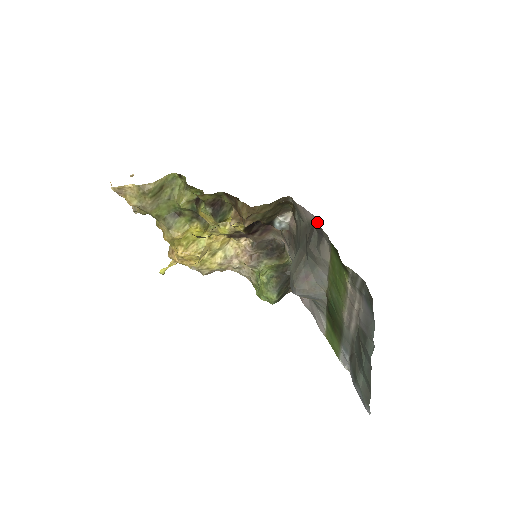
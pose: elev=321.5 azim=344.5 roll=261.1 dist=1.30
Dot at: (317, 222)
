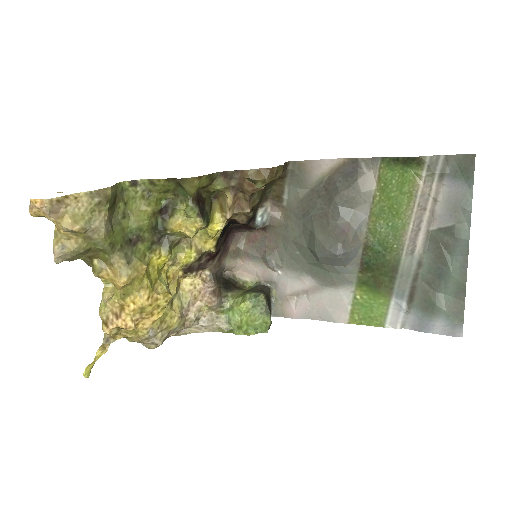
Dot at: (342, 162)
